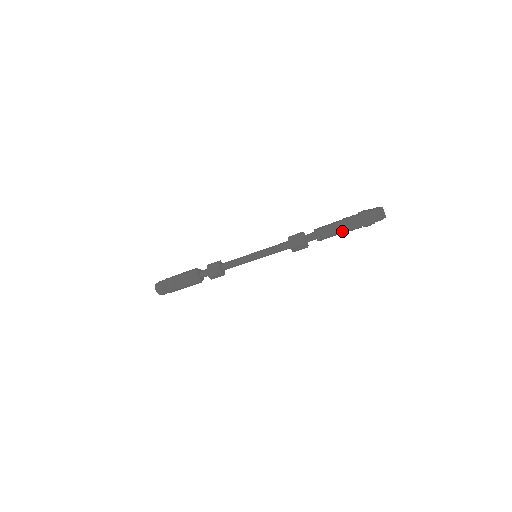
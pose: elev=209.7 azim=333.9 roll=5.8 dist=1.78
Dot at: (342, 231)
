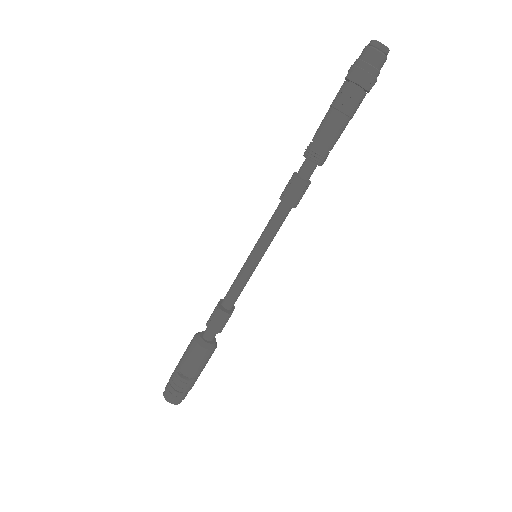
Dot at: (335, 118)
